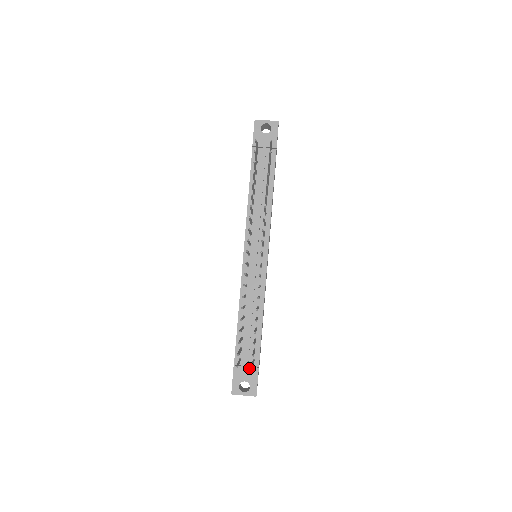
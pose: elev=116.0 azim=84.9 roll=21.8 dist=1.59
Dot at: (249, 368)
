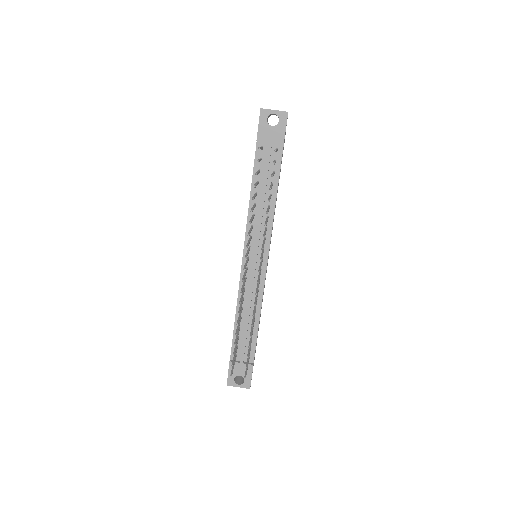
Dot at: (244, 365)
